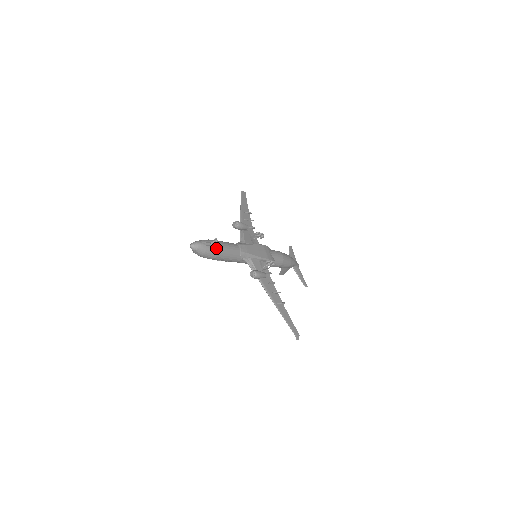
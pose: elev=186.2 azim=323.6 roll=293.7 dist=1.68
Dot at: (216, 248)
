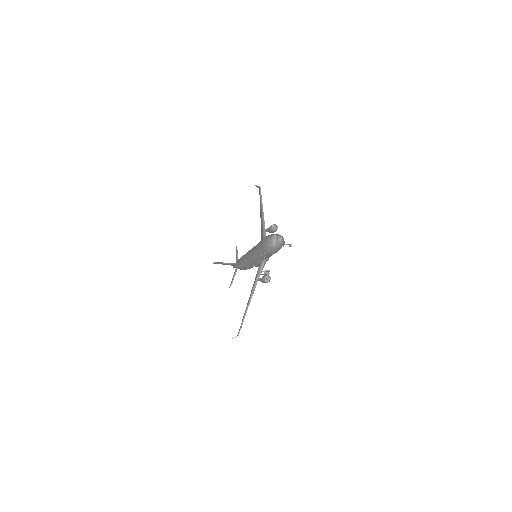
Dot at: occluded
